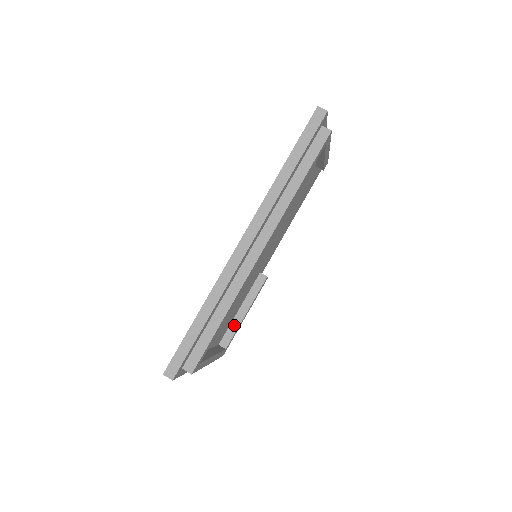
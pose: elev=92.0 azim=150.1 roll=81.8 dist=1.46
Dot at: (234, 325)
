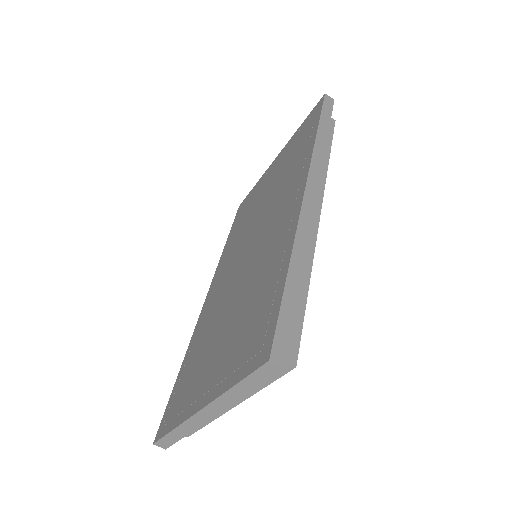
Dot at: occluded
